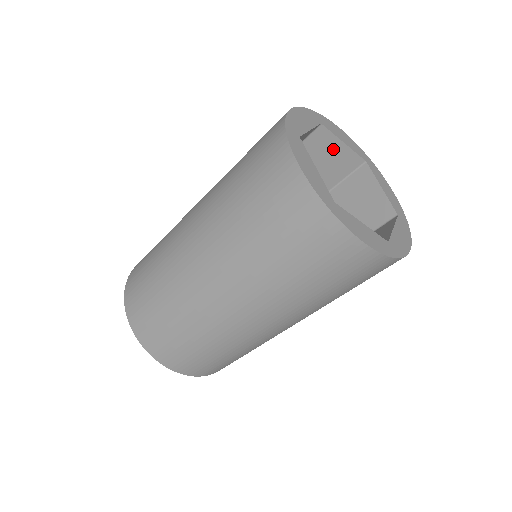
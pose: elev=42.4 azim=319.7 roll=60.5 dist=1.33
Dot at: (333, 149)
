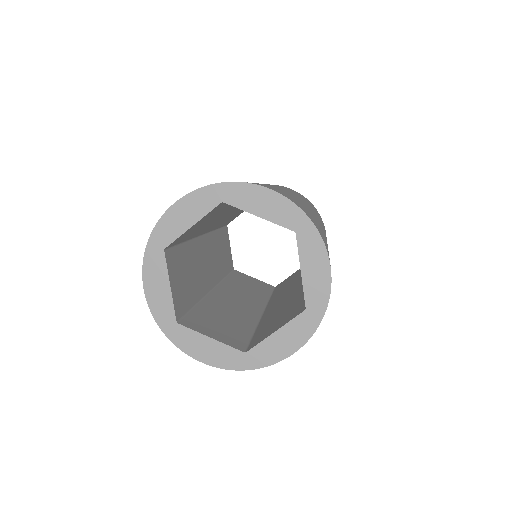
Dot at: (193, 227)
